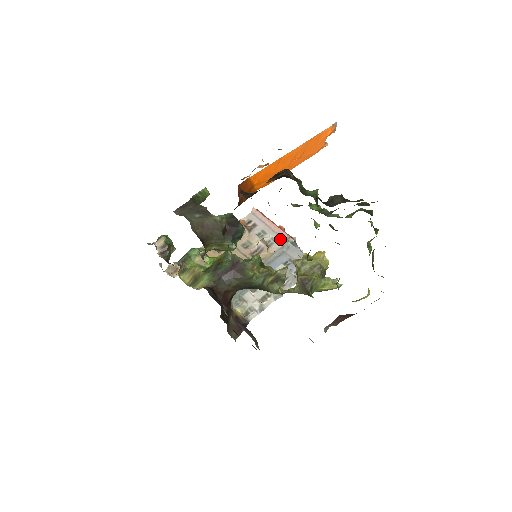
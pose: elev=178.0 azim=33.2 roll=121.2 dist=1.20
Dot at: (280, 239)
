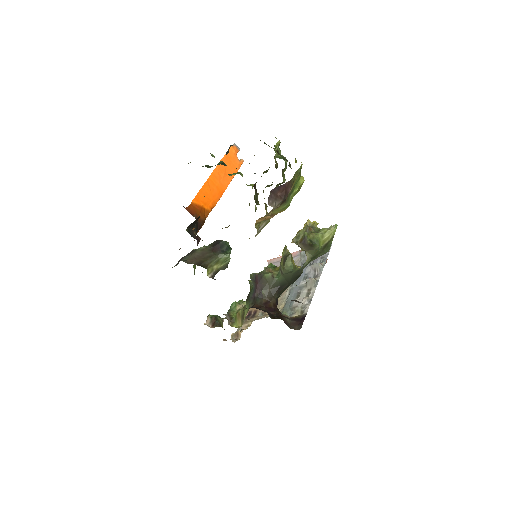
Dot at: (296, 258)
